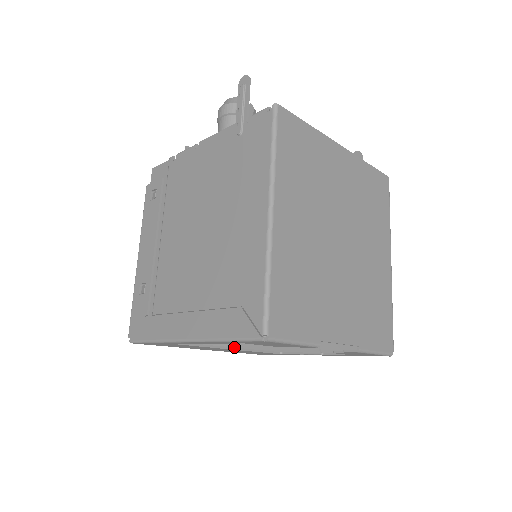
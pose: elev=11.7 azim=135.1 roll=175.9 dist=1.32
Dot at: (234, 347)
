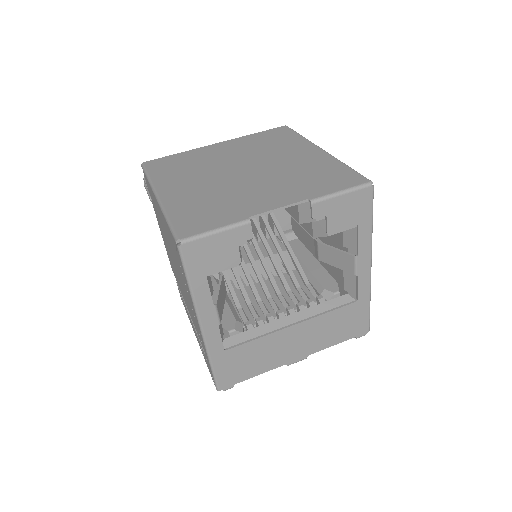
Dot at: (296, 325)
